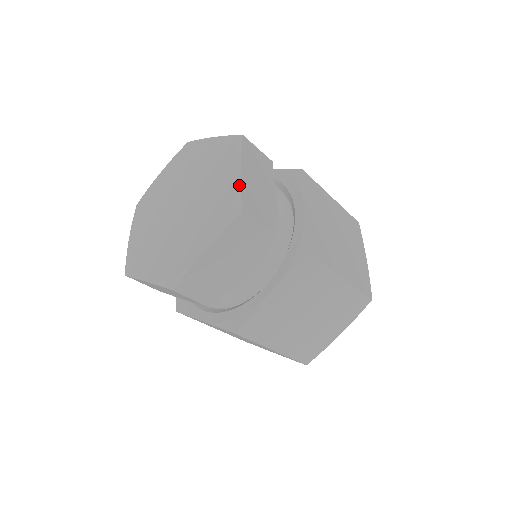
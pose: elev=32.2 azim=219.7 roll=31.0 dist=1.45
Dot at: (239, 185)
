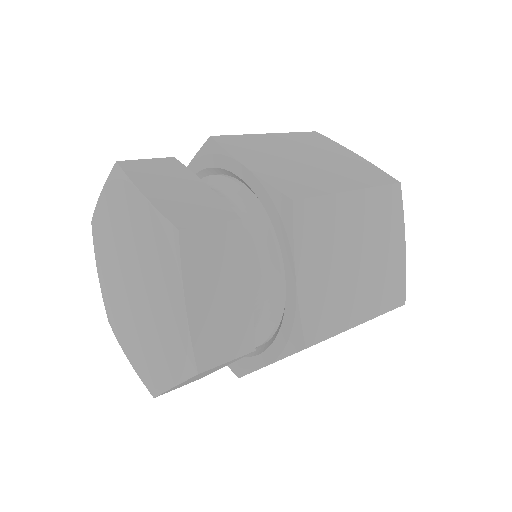
Dot at: (188, 333)
